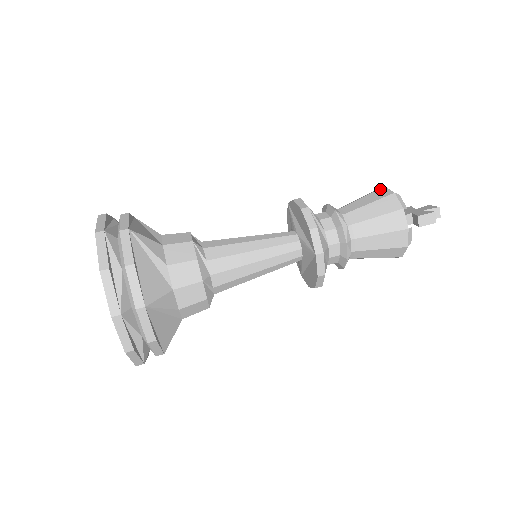
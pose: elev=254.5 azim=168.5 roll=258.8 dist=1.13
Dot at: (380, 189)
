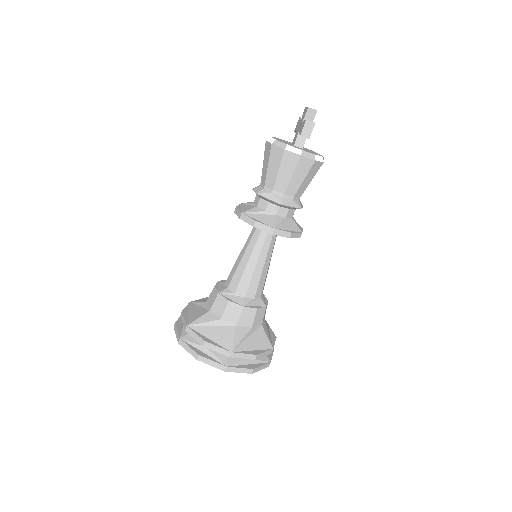
Dot at: (265, 146)
